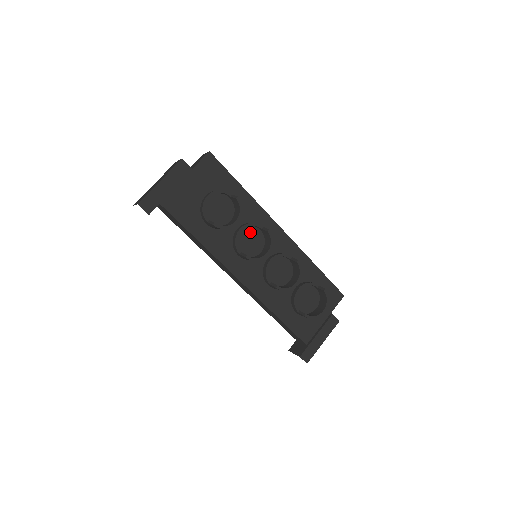
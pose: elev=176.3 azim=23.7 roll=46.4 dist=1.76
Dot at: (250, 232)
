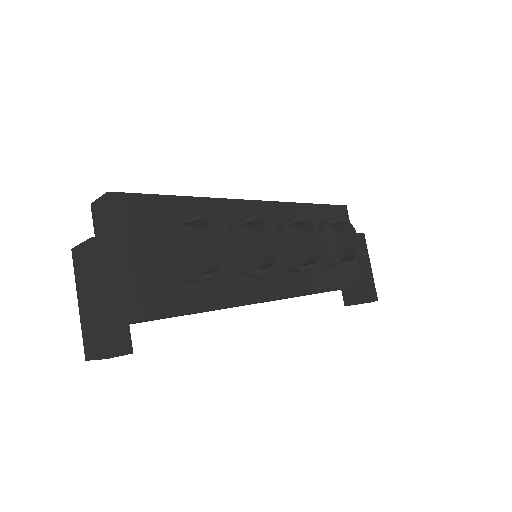
Dot at: (237, 239)
